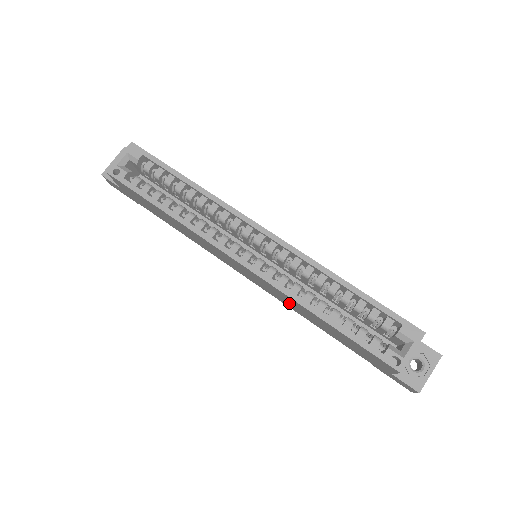
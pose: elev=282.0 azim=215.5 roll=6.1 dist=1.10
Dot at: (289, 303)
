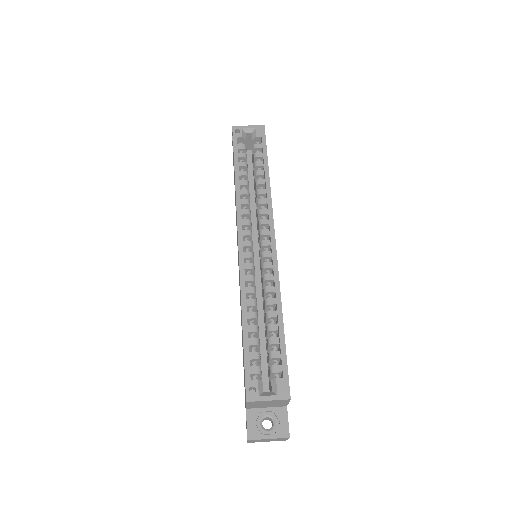
Dot at: occluded
